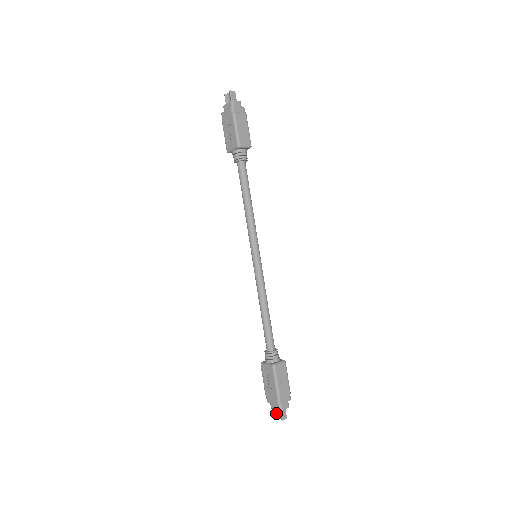
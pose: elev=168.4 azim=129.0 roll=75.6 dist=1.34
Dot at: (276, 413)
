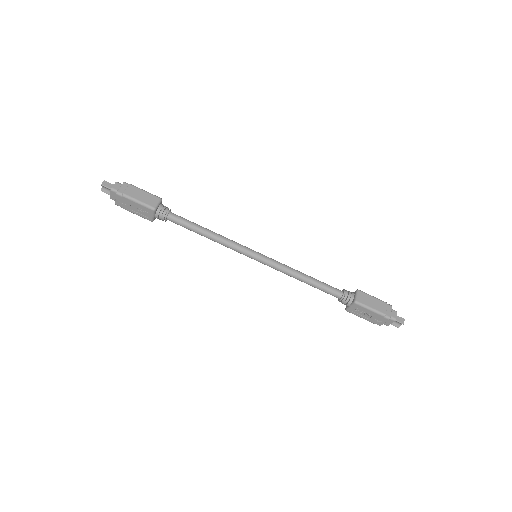
Dot at: (394, 325)
